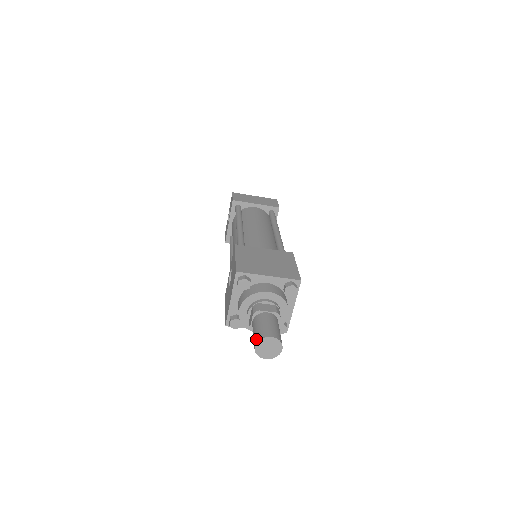
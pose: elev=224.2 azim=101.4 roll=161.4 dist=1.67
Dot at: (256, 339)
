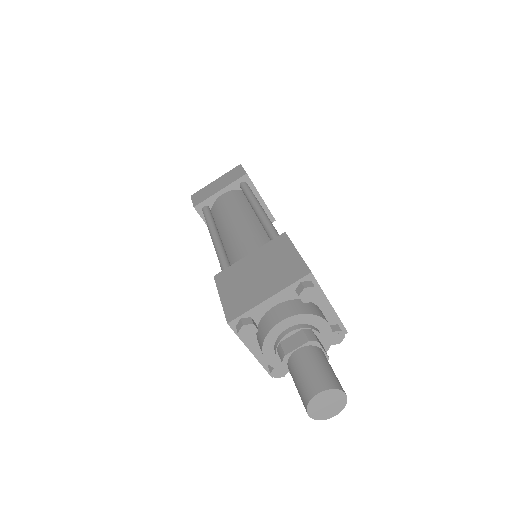
Dot at: occluded
